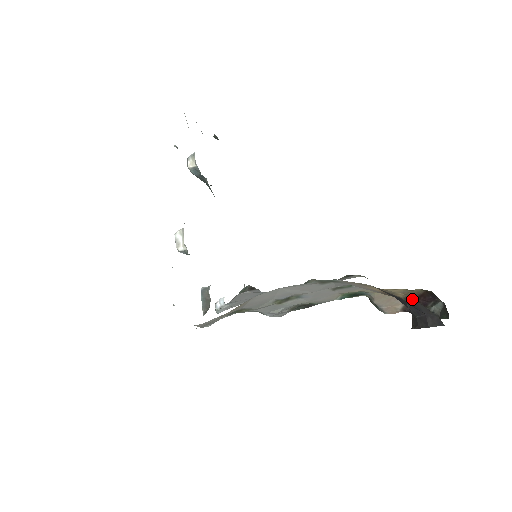
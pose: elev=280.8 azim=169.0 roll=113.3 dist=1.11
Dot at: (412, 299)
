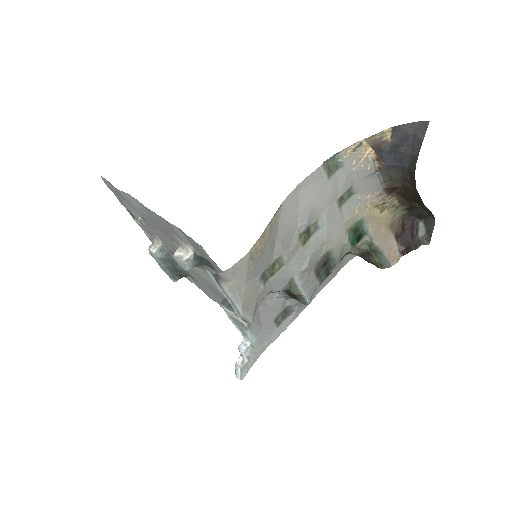
Dot at: (396, 128)
